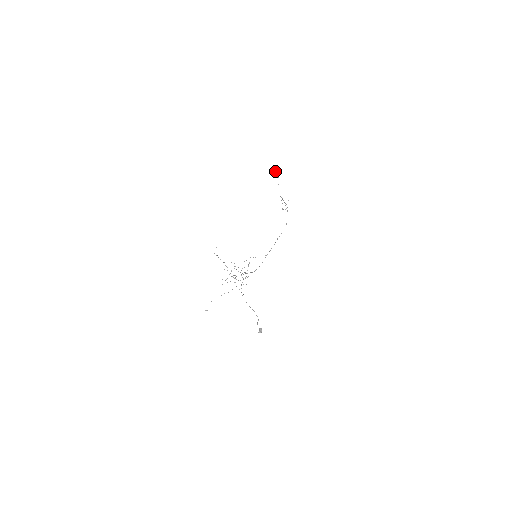
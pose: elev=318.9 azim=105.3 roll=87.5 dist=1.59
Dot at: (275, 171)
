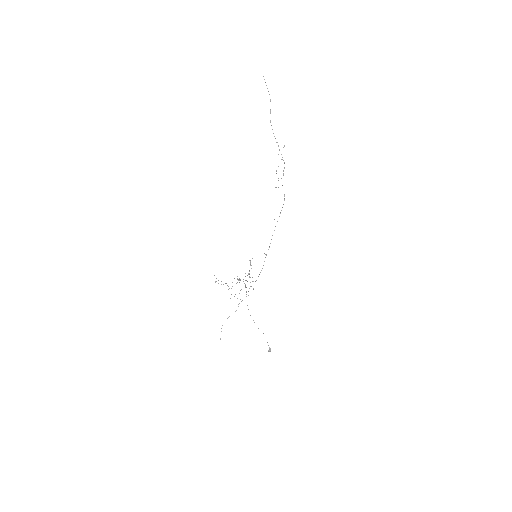
Dot at: occluded
